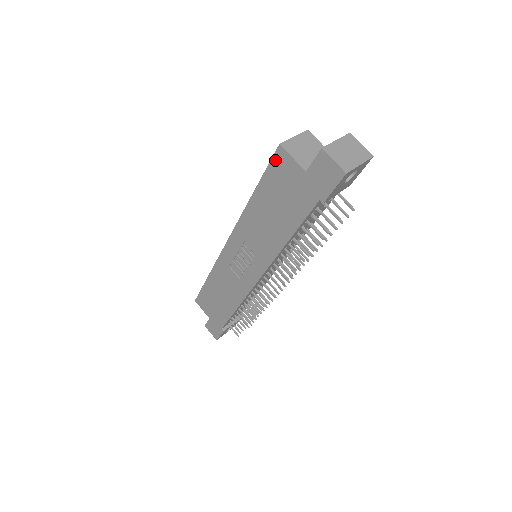
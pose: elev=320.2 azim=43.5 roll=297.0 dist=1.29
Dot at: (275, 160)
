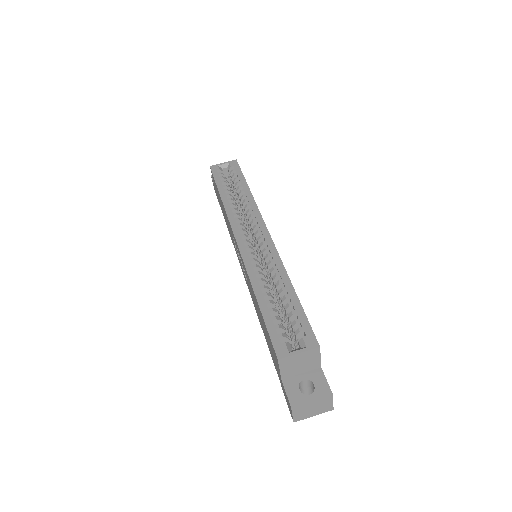
Dot at: (273, 346)
